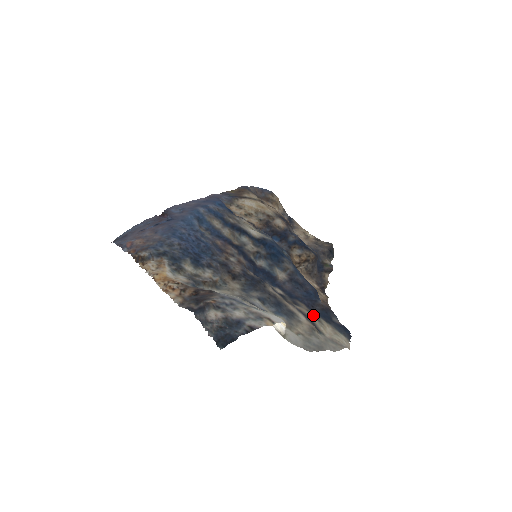
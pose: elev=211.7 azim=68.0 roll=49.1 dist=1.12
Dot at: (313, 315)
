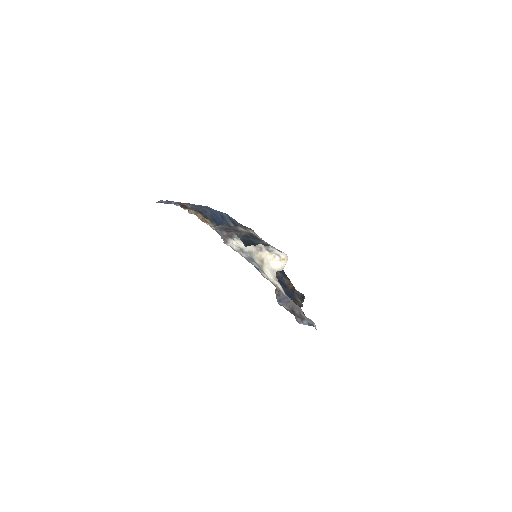
Dot at: occluded
